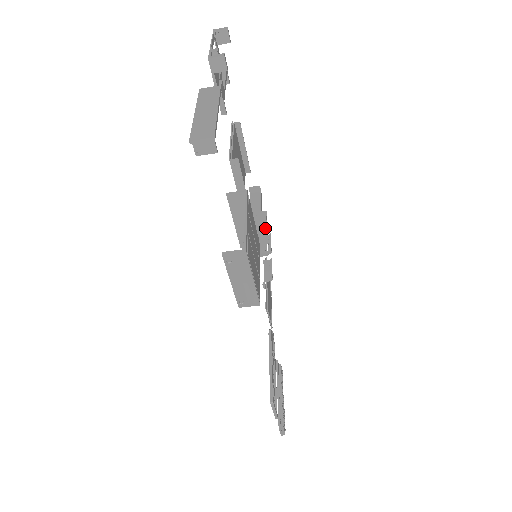
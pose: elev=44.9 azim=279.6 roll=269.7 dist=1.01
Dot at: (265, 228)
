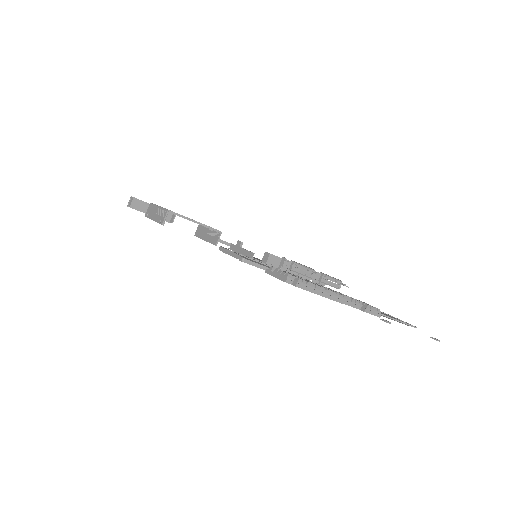
Dot at: occluded
